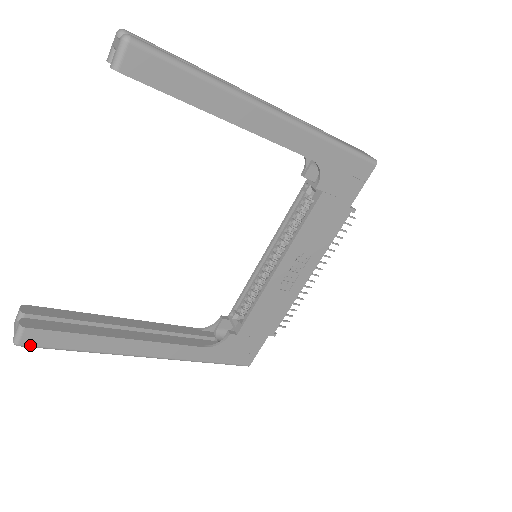
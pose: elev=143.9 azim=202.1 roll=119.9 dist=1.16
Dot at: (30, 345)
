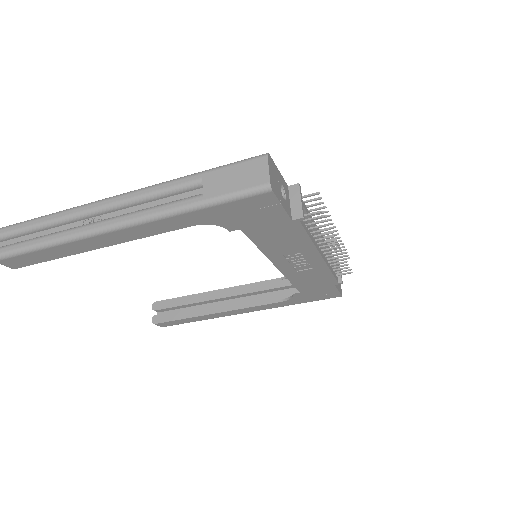
Dot at: occluded
